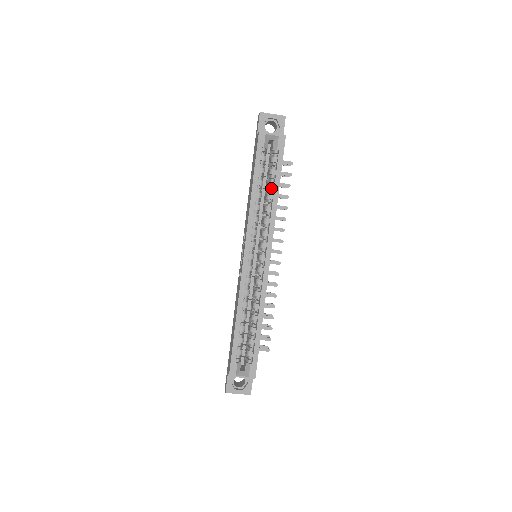
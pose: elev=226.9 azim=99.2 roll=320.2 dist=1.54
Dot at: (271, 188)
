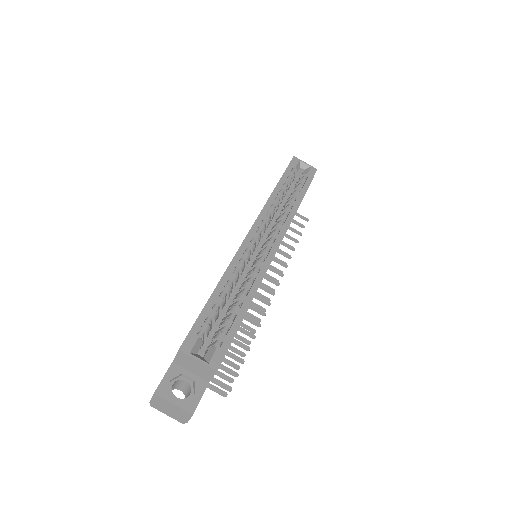
Dot at: (294, 197)
